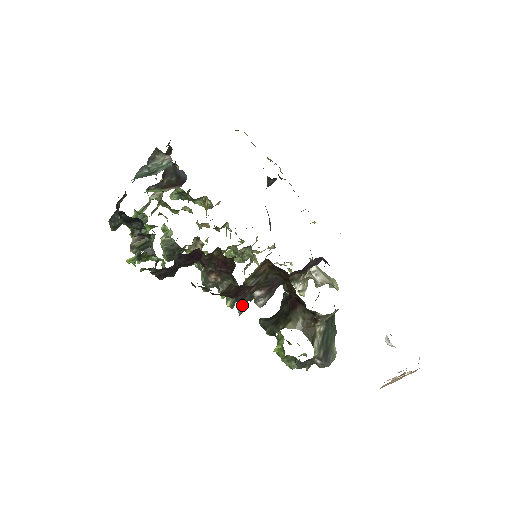
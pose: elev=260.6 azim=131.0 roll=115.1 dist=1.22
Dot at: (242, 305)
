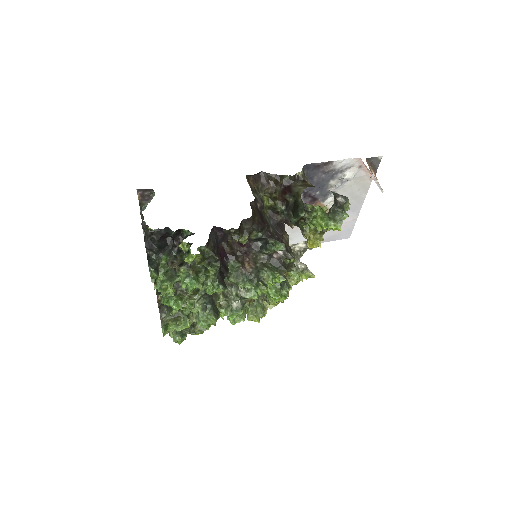
Dot at: (278, 241)
